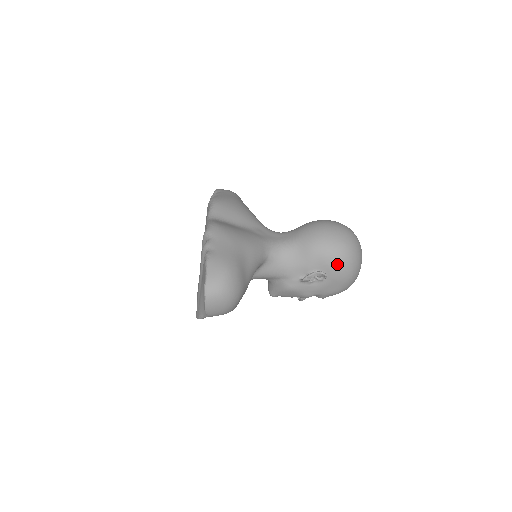
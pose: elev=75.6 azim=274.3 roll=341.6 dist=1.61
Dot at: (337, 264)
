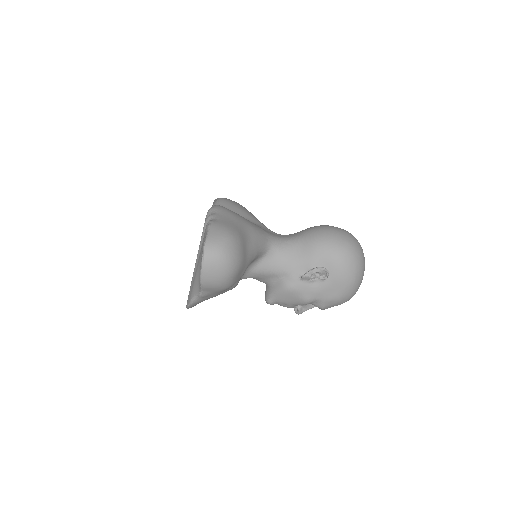
Dot at: (340, 261)
